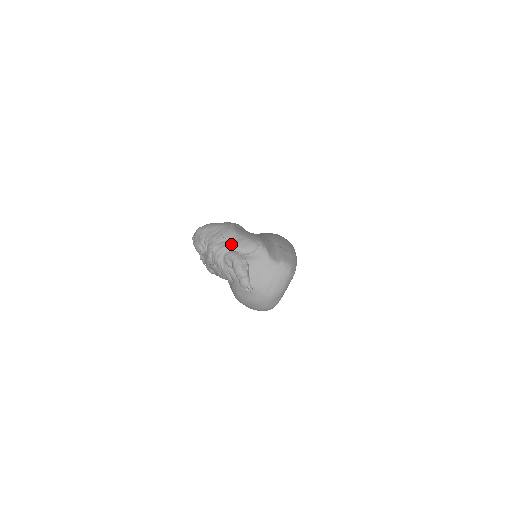
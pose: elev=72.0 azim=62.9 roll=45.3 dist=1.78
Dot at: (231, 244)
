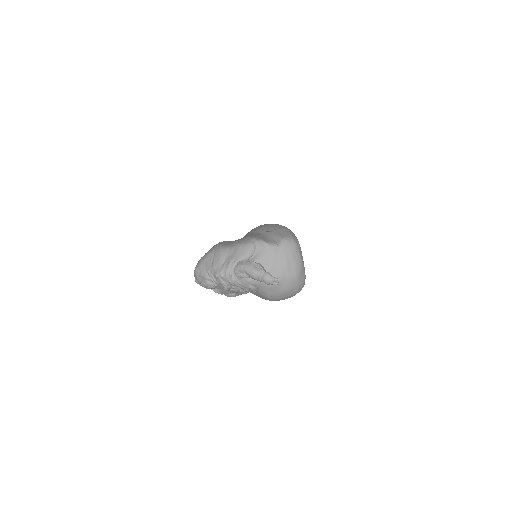
Dot at: (232, 259)
